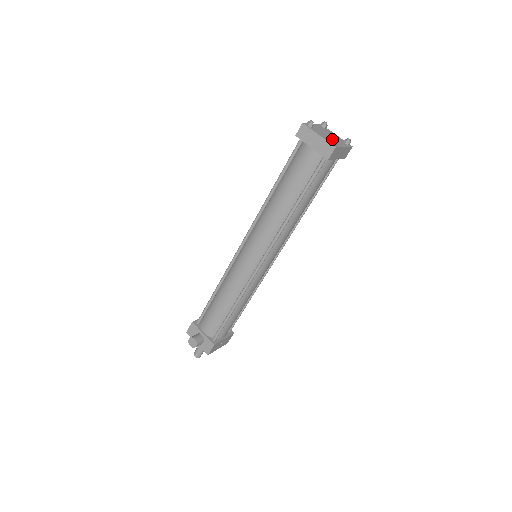
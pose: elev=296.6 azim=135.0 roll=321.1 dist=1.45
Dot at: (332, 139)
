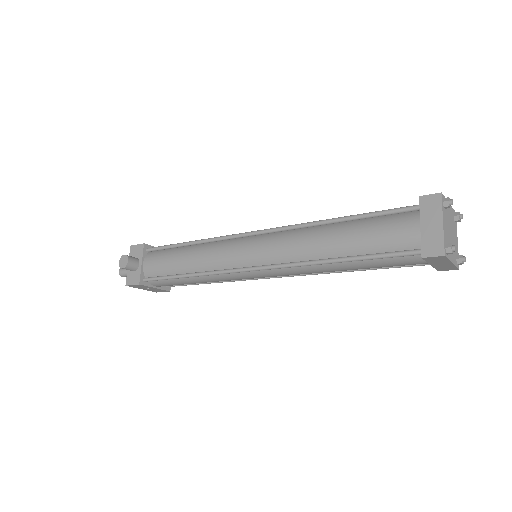
Dot at: (451, 243)
